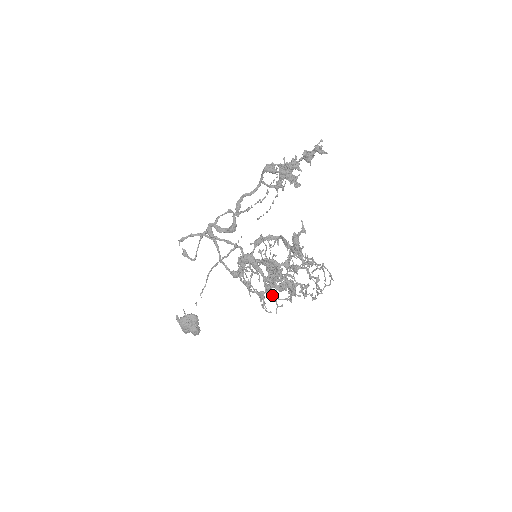
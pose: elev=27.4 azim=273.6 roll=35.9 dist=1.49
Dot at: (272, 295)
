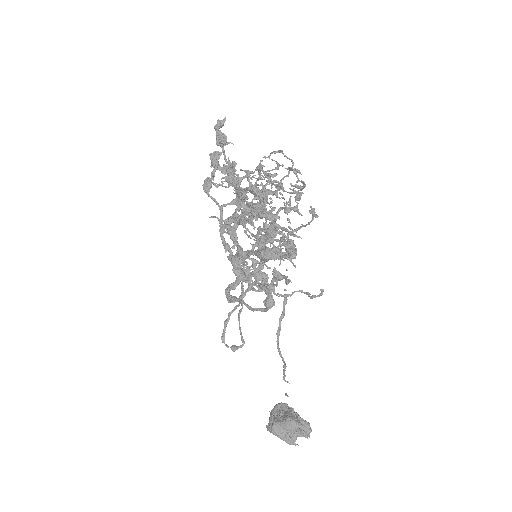
Dot at: (264, 251)
